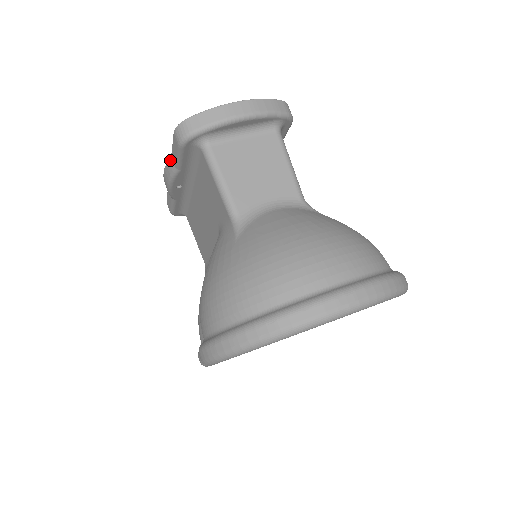
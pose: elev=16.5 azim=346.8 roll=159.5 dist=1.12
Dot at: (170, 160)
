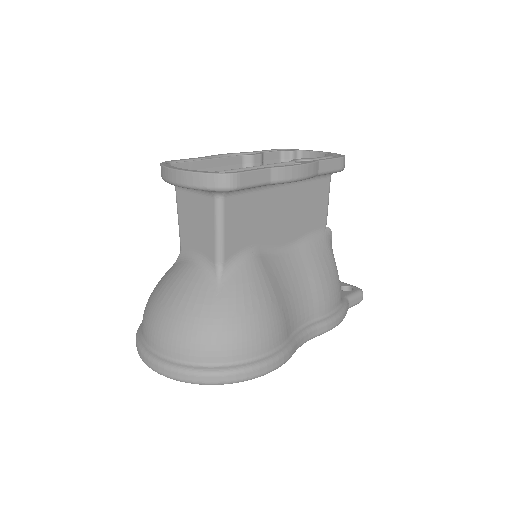
Dot at: occluded
